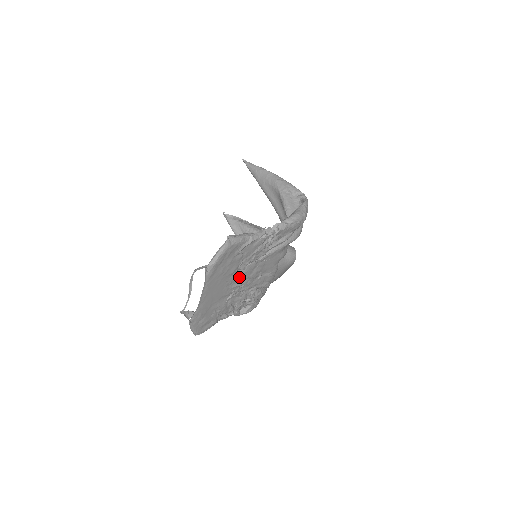
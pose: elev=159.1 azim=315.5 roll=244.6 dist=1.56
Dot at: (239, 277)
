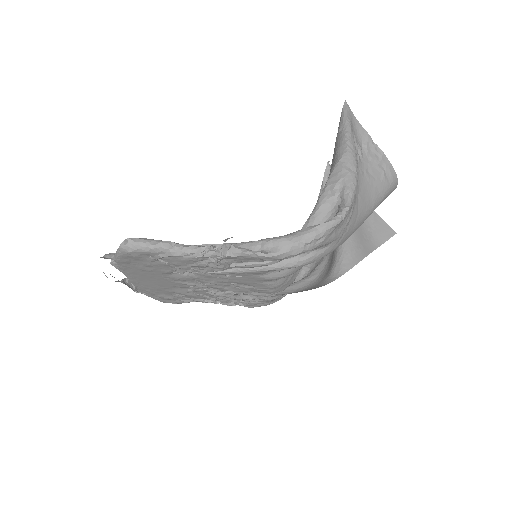
Dot at: (188, 278)
